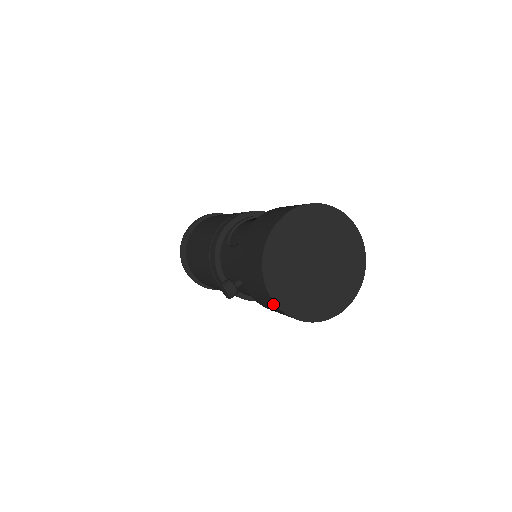
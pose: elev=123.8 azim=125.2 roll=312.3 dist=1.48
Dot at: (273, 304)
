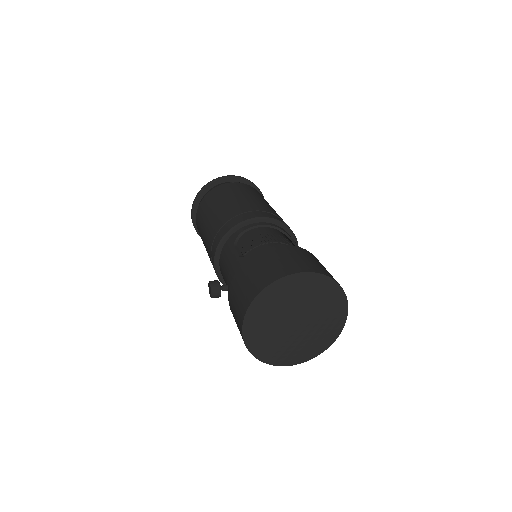
Dot at: (242, 337)
